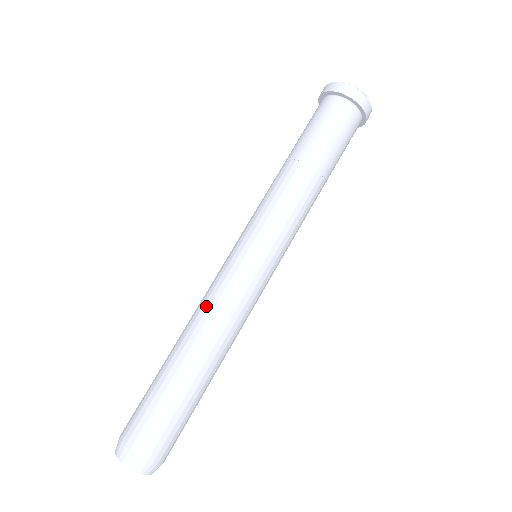
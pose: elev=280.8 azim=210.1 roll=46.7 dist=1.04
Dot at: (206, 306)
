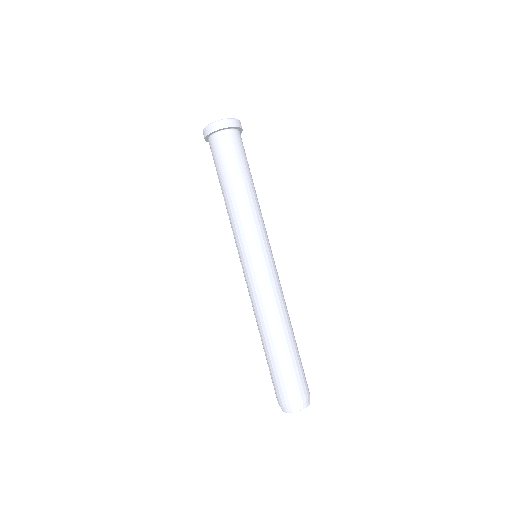
Dot at: (261, 304)
